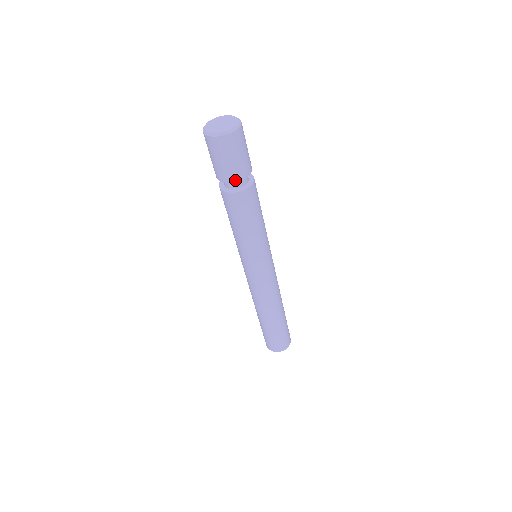
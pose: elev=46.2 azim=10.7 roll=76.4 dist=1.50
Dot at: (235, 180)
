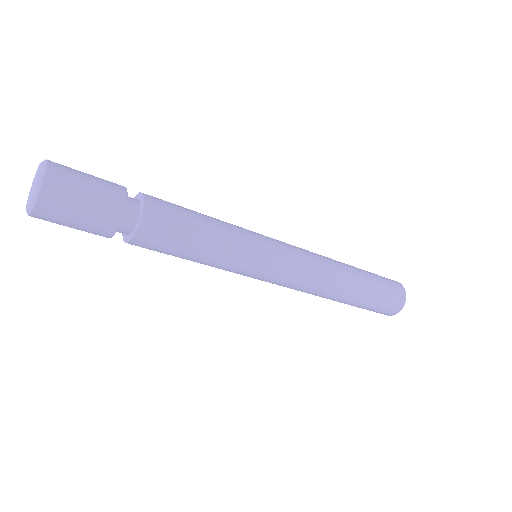
Dot at: (116, 223)
